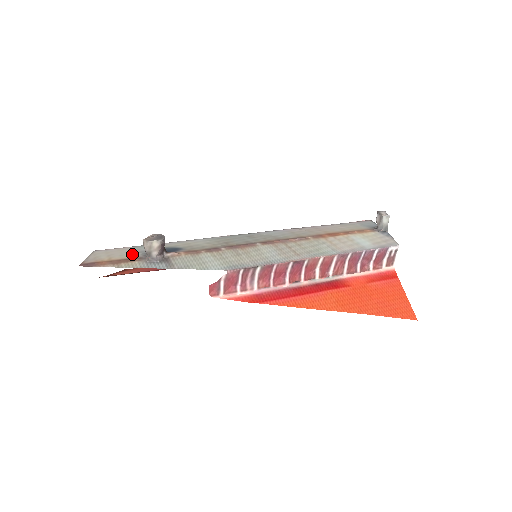
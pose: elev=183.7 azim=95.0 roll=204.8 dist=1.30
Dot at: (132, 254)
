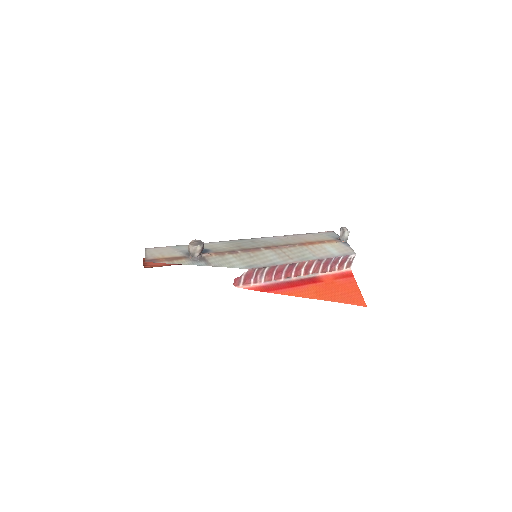
Dot at: (177, 253)
